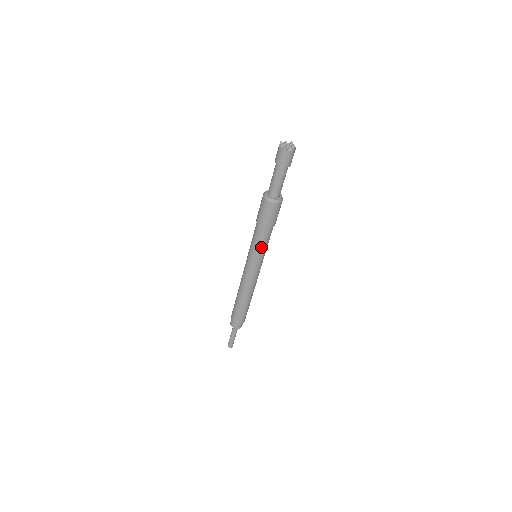
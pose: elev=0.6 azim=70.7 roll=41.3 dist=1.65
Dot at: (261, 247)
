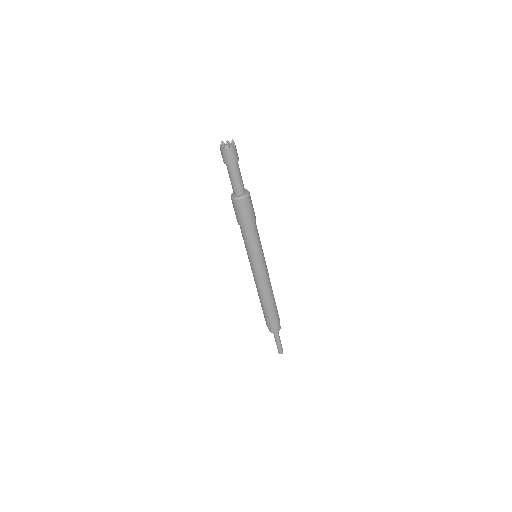
Dot at: (251, 246)
